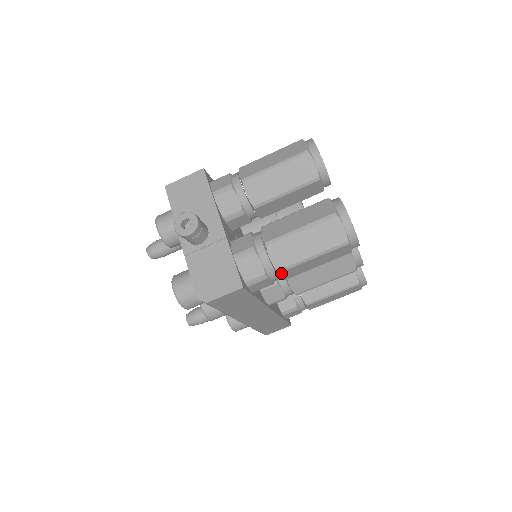
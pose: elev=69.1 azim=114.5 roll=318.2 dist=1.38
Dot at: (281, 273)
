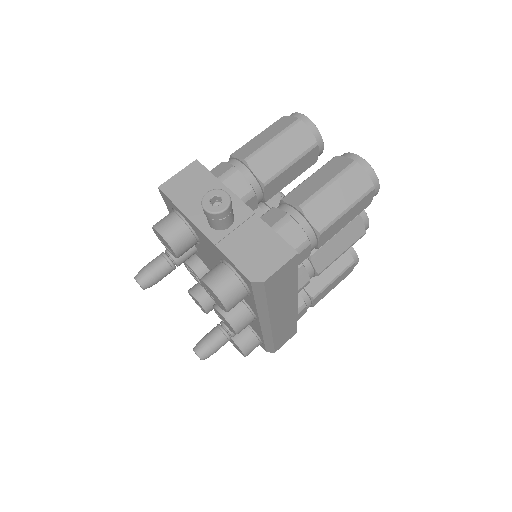
Dot at: (321, 235)
